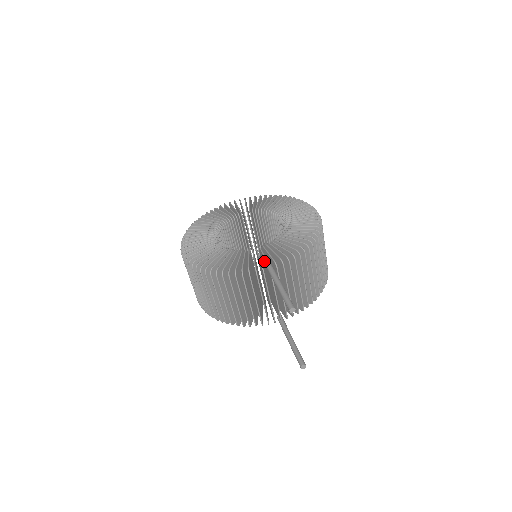
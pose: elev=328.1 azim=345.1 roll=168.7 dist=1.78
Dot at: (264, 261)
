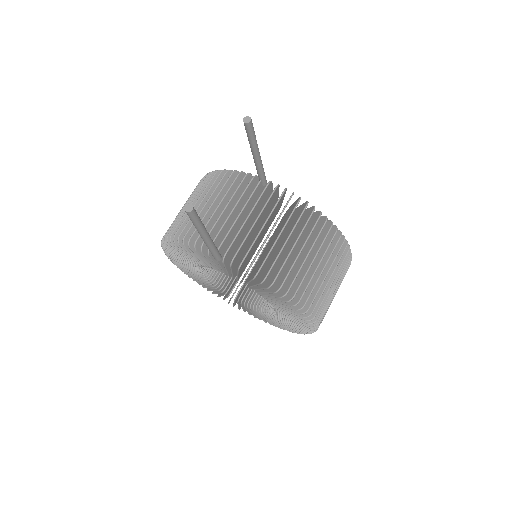
Dot at: occluded
